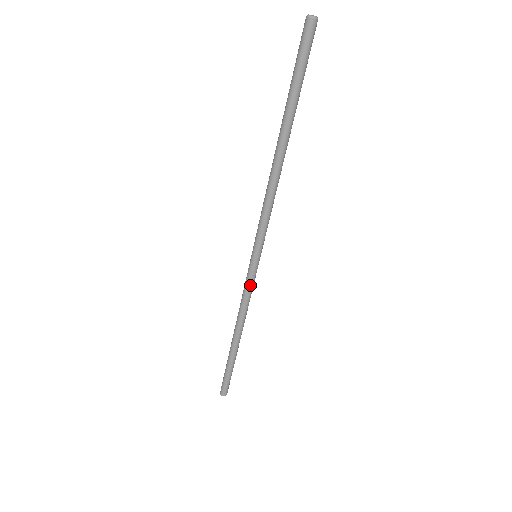
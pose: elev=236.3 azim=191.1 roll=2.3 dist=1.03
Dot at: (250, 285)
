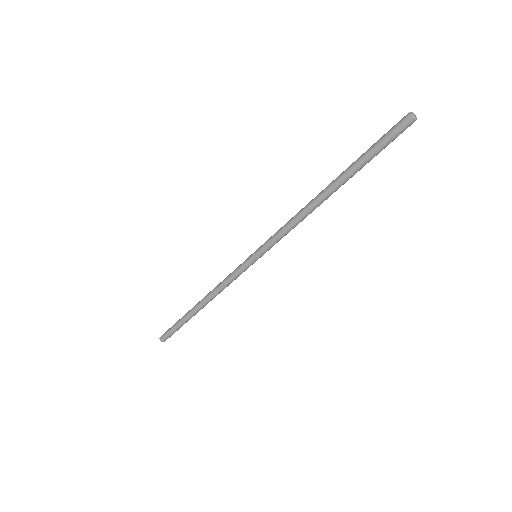
Dot at: (236, 273)
